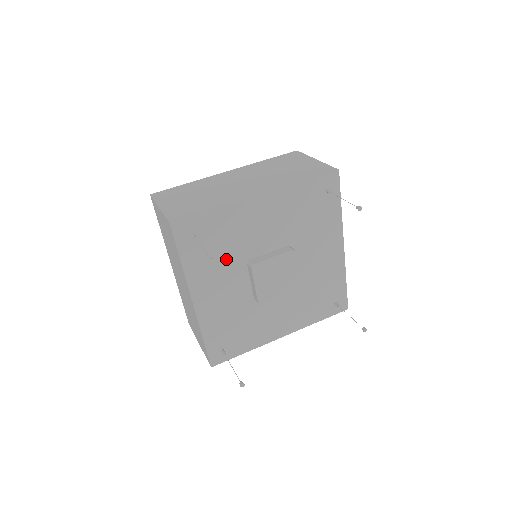
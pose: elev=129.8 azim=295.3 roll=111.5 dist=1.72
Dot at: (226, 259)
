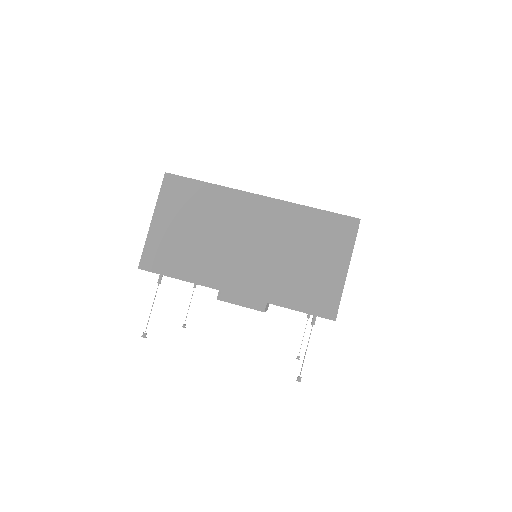
Dot at: occluded
